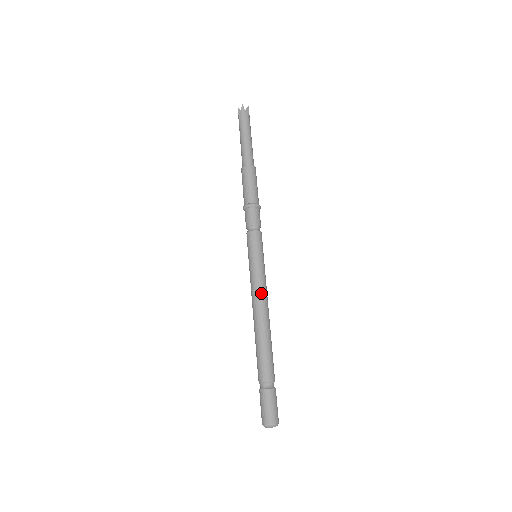
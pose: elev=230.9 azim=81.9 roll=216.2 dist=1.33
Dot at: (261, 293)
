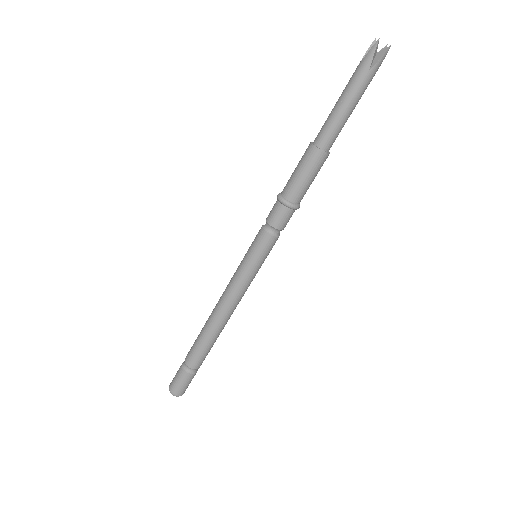
Dot at: occluded
